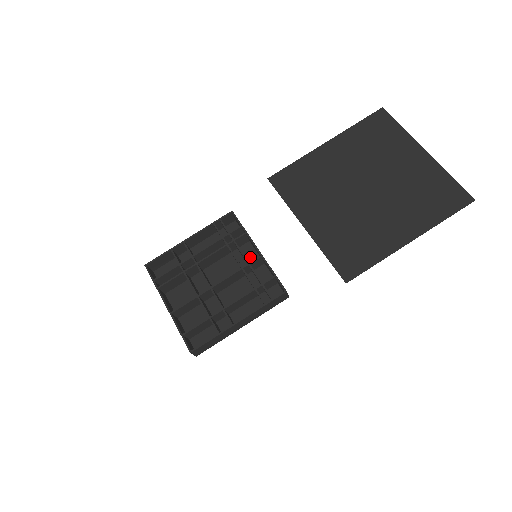
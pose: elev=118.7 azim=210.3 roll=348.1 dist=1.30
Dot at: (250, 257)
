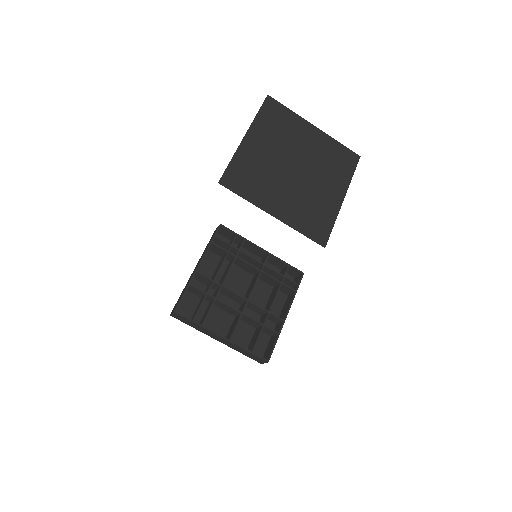
Dot at: occluded
